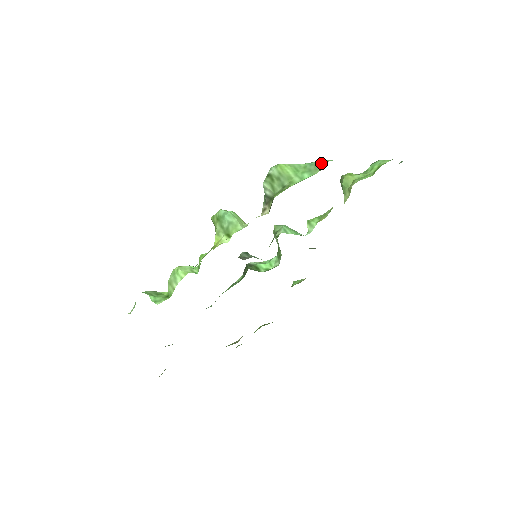
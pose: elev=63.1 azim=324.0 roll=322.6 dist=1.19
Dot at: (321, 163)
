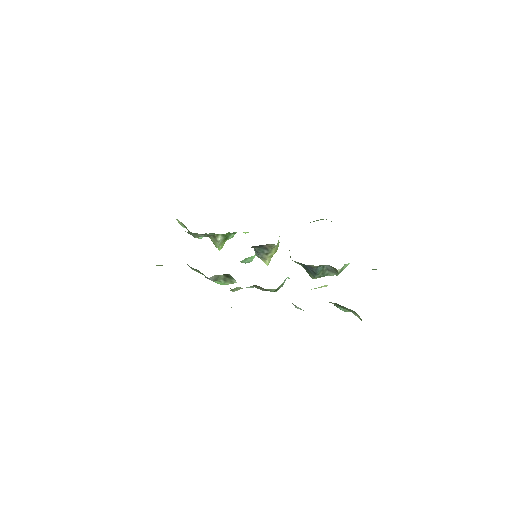
Dot at: occluded
